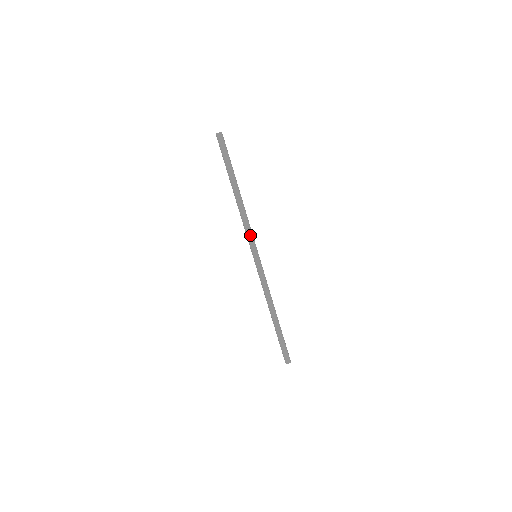
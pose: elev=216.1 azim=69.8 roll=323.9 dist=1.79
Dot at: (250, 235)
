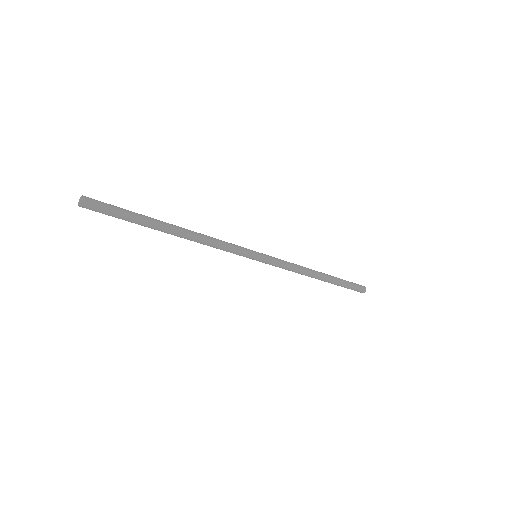
Dot at: (230, 252)
